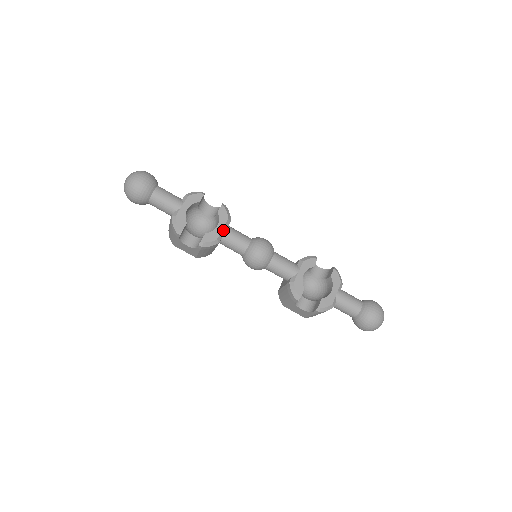
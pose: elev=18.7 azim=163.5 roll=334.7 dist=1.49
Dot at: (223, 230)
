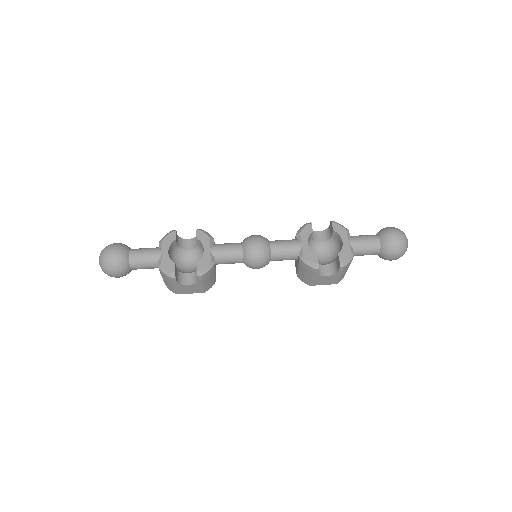
Dot at: (211, 250)
